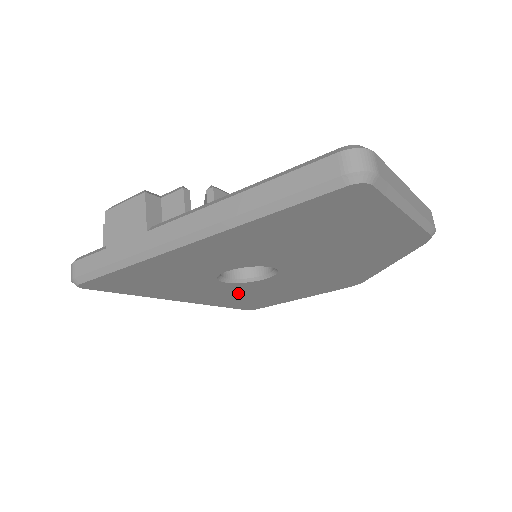
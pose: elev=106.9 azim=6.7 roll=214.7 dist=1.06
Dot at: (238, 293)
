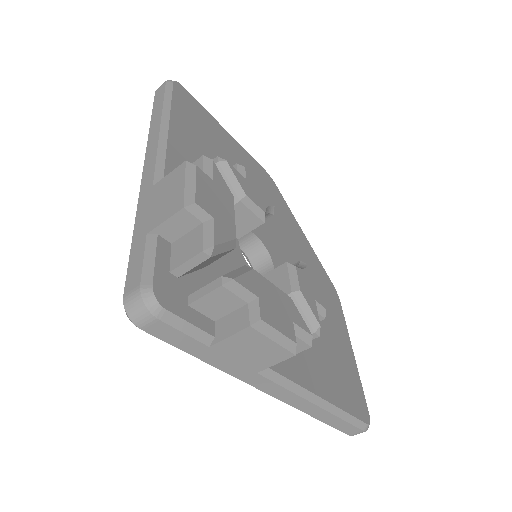
Dot at: occluded
